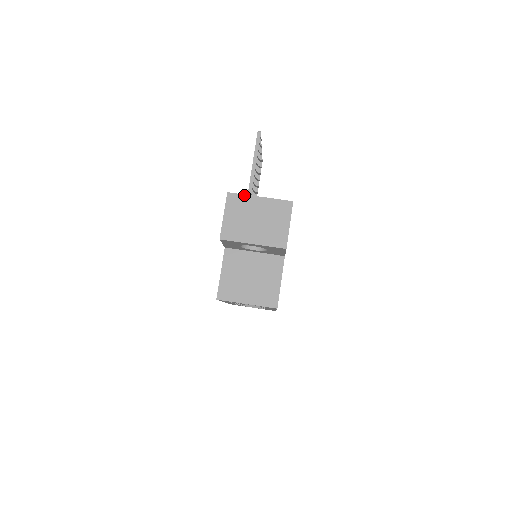
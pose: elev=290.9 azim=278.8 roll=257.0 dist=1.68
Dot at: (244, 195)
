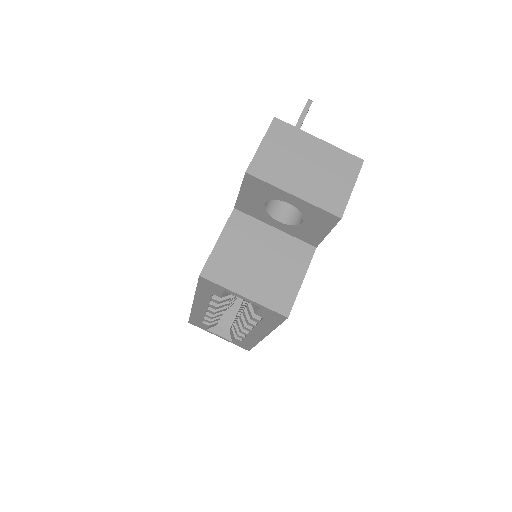
Dot at: (297, 128)
